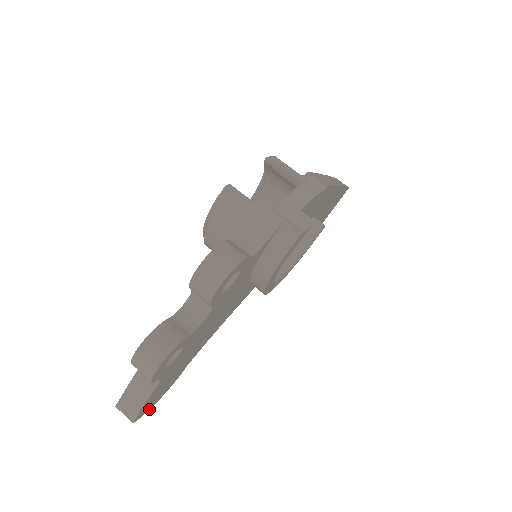
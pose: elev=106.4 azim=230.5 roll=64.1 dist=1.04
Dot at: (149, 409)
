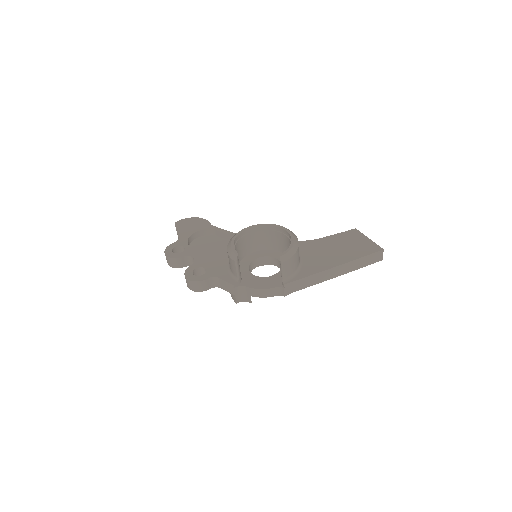
Dot at: occluded
